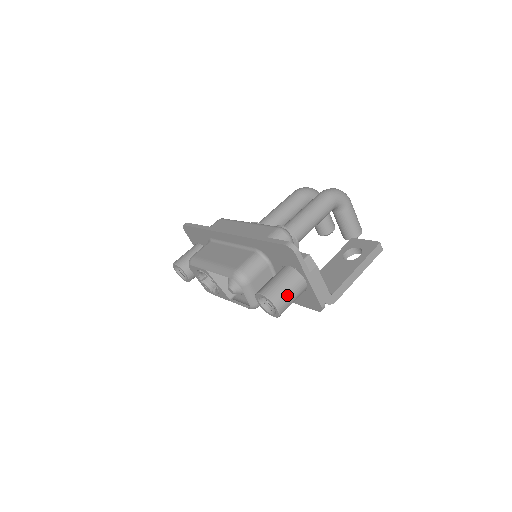
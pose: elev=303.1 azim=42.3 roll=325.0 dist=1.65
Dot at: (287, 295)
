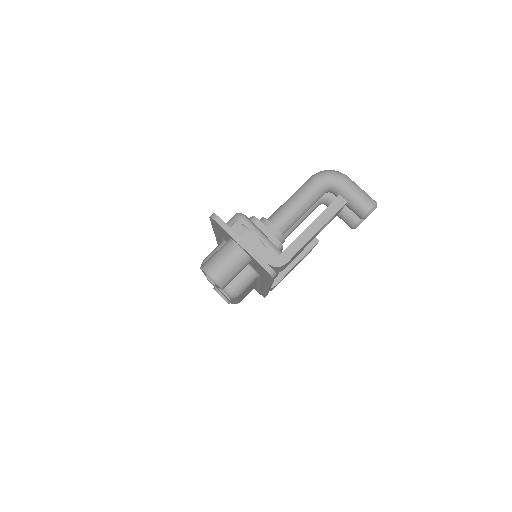
Dot at: (219, 262)
